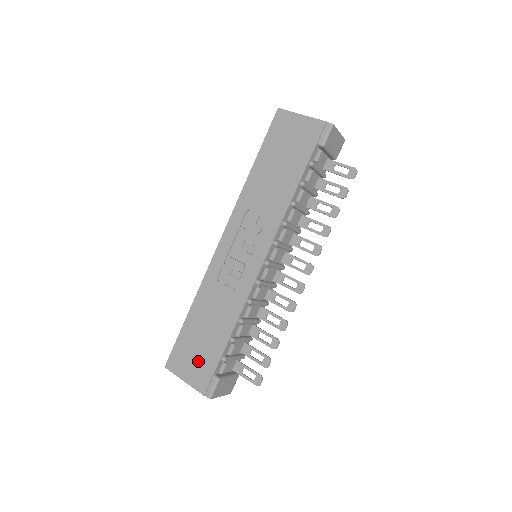
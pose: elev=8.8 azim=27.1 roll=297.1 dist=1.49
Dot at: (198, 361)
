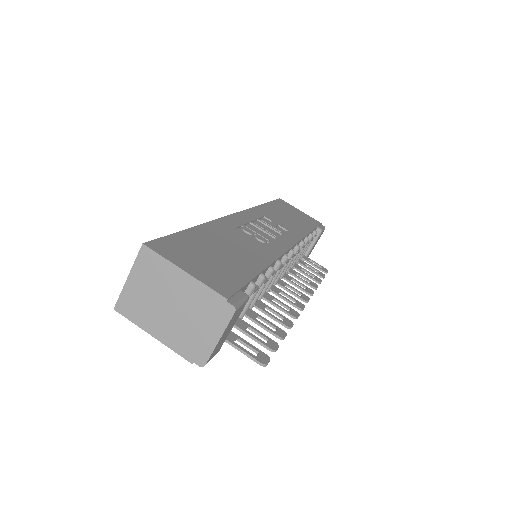
Dot at: (213, 265)
